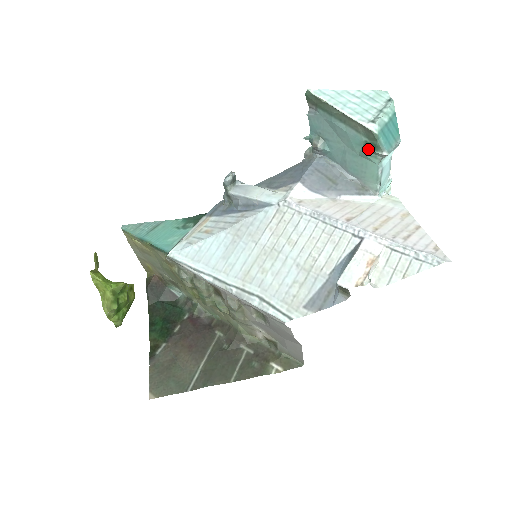
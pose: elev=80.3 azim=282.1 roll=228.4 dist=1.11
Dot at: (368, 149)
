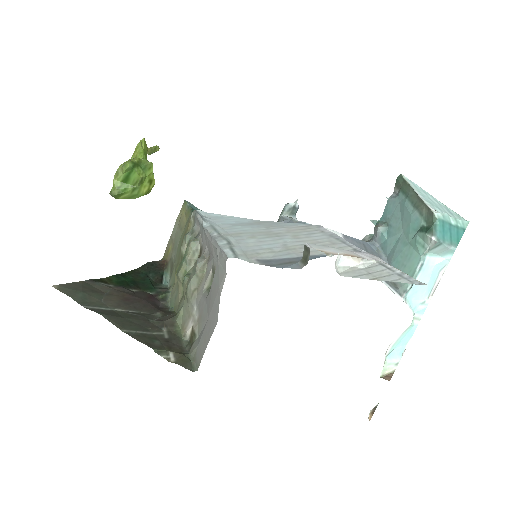
Dot at: (421, 232)
